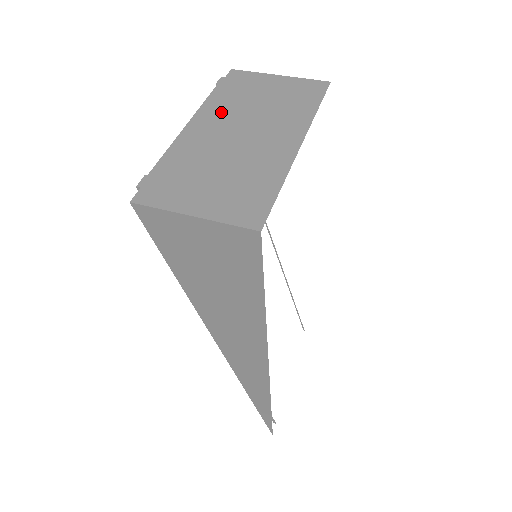
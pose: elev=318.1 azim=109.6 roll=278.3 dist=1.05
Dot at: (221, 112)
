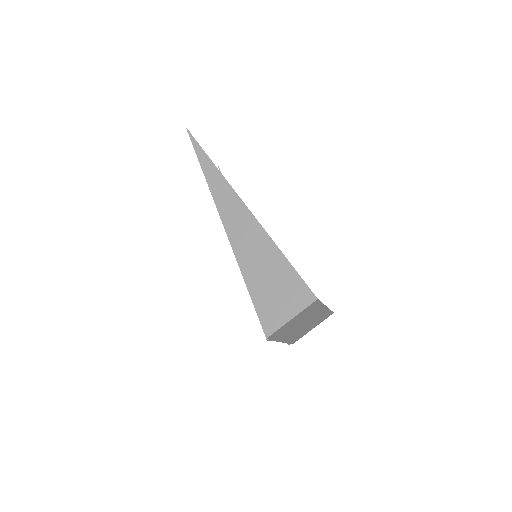
Dot at: (287, 334)
